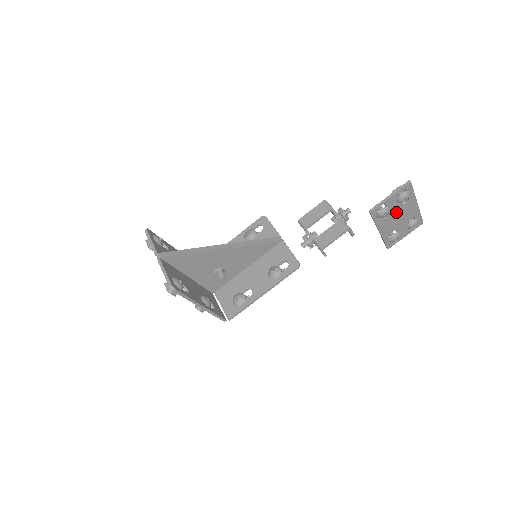
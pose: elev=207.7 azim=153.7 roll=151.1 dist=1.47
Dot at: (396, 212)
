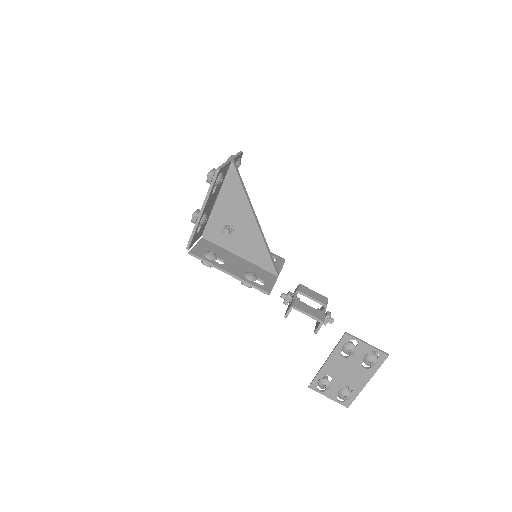
Dot at: (352, 364)
